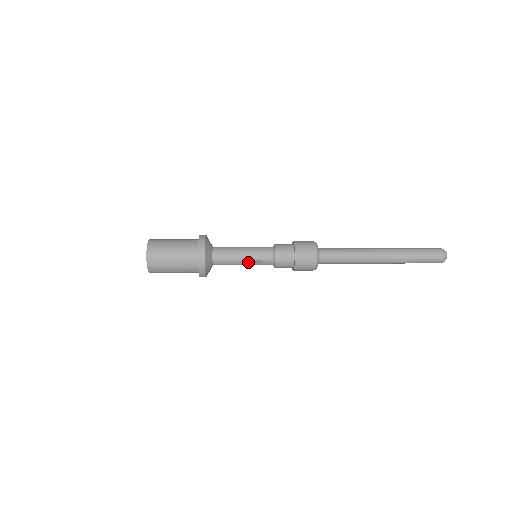
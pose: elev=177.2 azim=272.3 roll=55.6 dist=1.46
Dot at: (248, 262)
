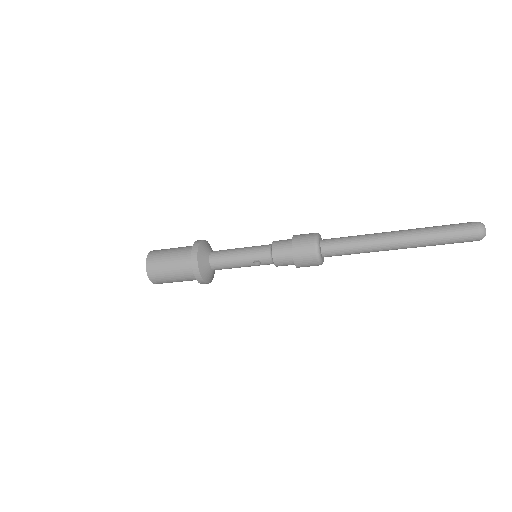
Dot at: (247, 264)
